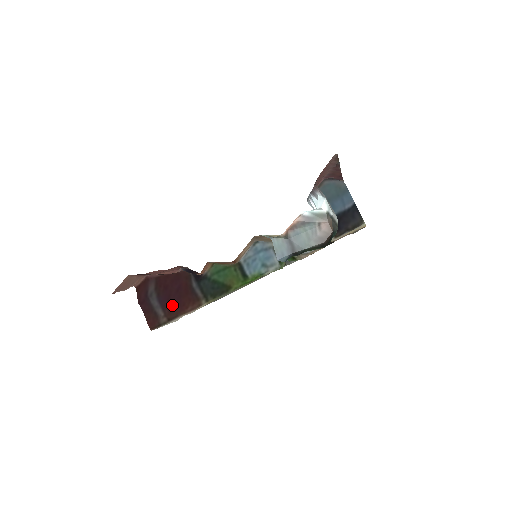
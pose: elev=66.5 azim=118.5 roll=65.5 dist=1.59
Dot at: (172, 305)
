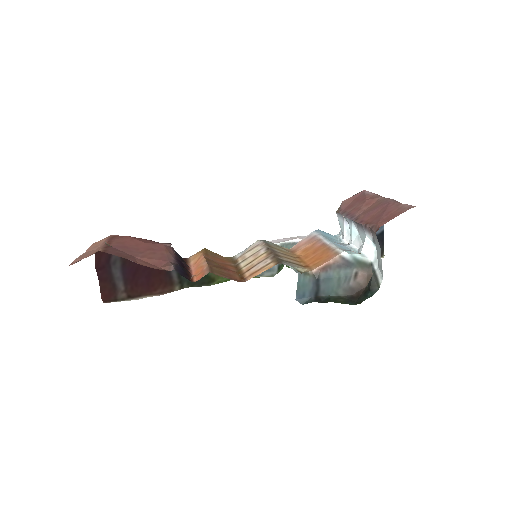
Dot at: (138, 282)
